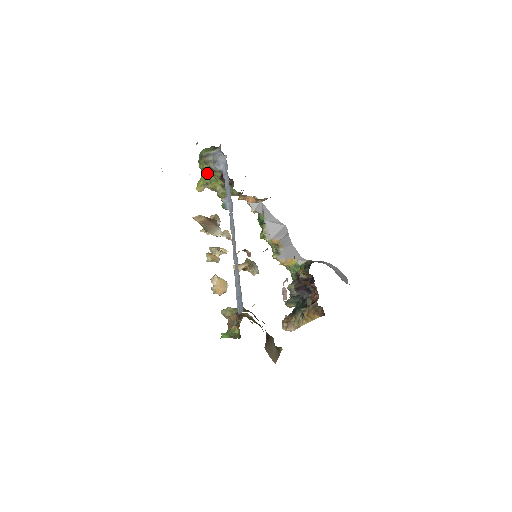
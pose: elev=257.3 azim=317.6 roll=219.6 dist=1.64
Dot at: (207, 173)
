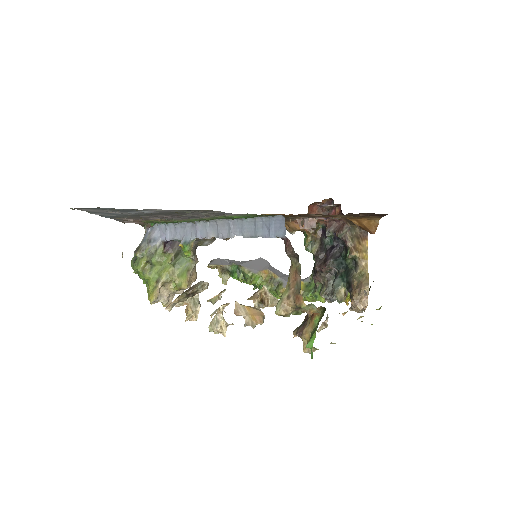
Dot at: (150, 270)
